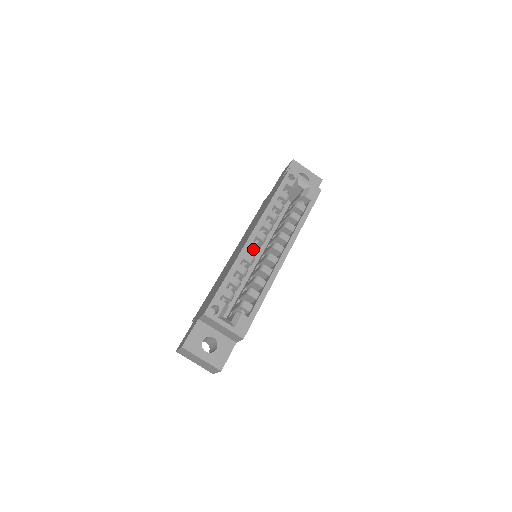
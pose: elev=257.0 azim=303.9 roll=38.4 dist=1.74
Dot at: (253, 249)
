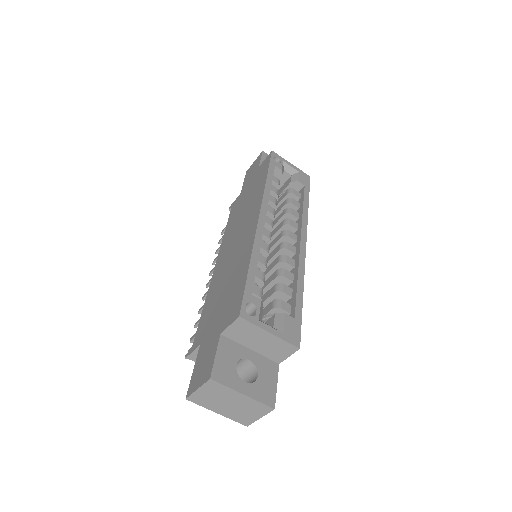
Dot at: (265, 235)
